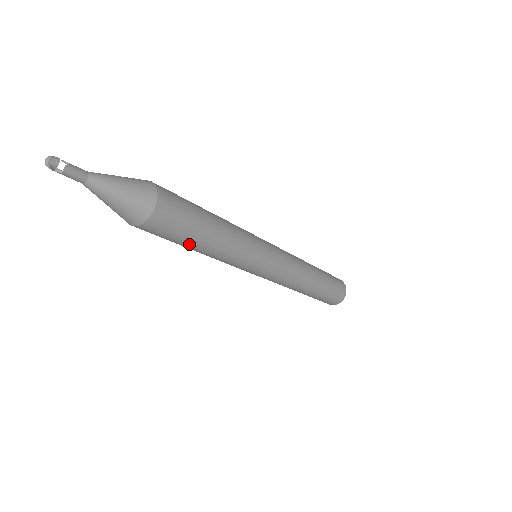
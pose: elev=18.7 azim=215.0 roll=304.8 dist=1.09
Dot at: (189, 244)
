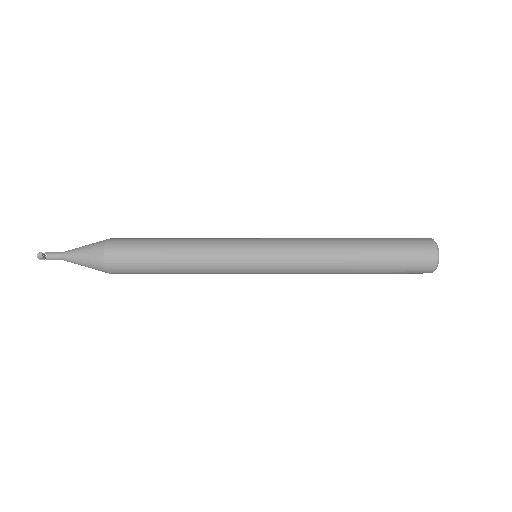
Dot at: occluded
